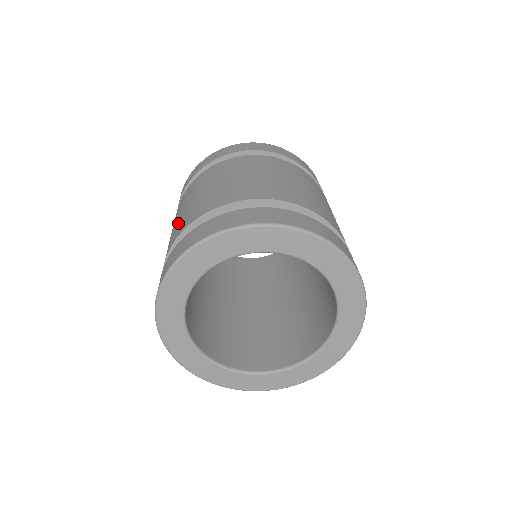
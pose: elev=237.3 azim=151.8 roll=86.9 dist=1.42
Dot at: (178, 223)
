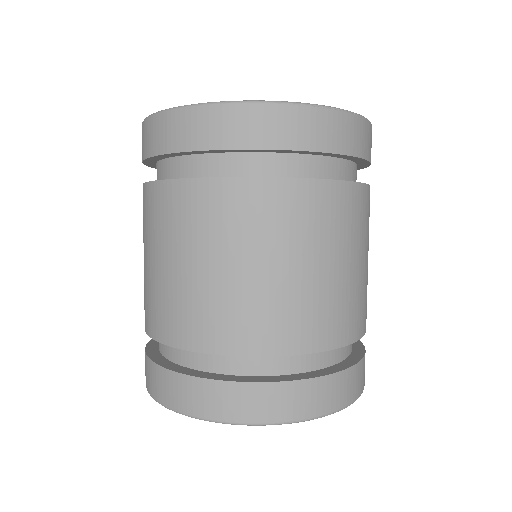
Dot at: occluded
